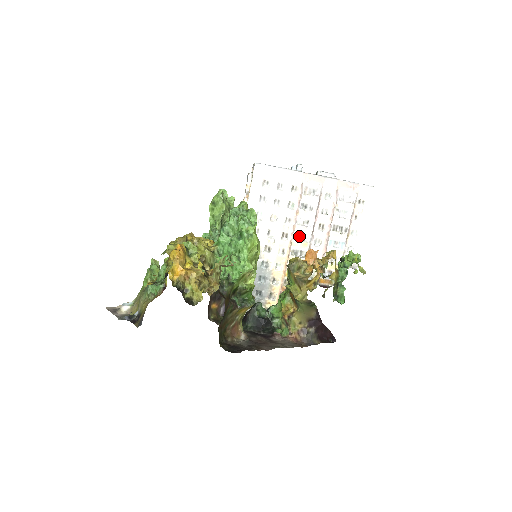
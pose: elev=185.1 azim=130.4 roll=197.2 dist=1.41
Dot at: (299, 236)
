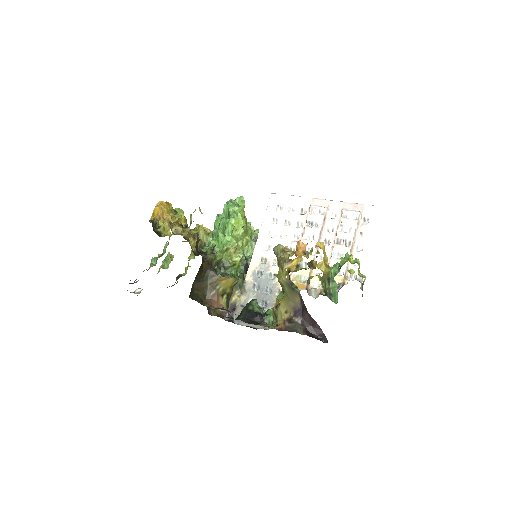
Dot at: occluded
